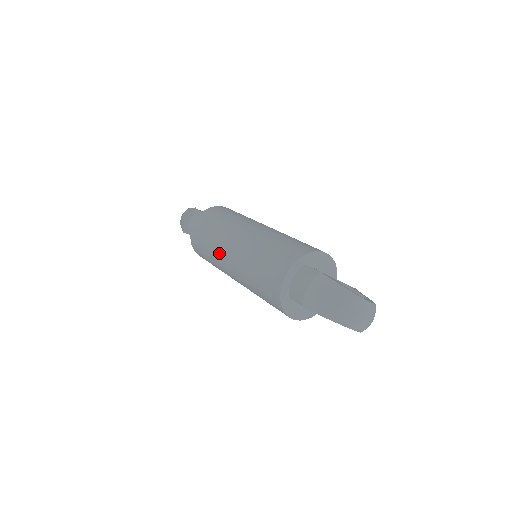
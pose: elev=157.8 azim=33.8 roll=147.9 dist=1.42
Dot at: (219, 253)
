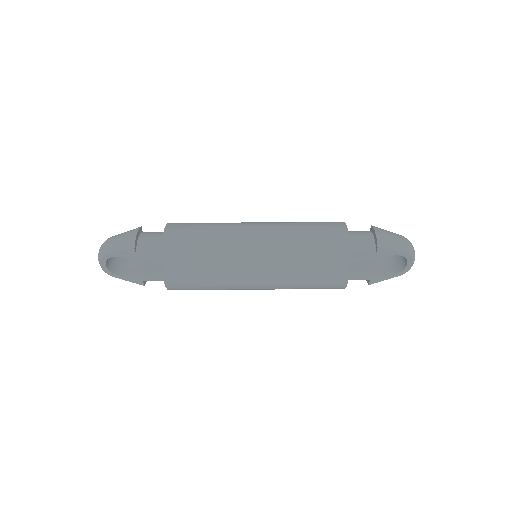
Dot at: (235, 242)
